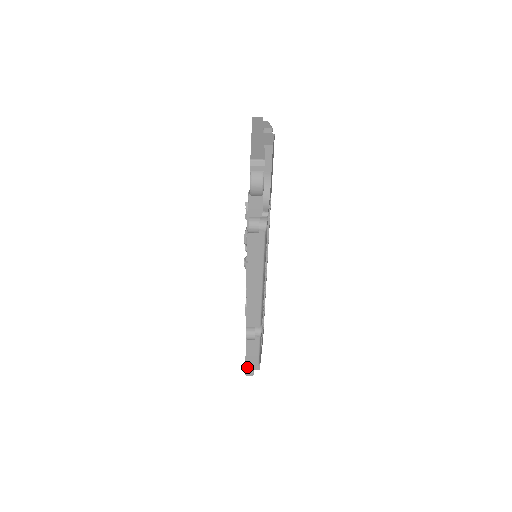
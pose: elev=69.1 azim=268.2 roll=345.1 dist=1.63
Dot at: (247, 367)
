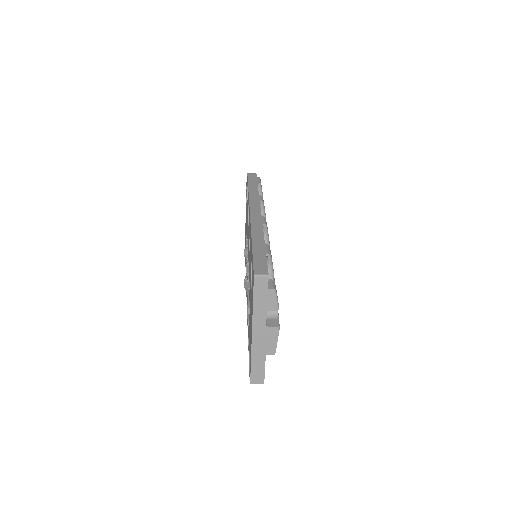
Dot at: occluded
